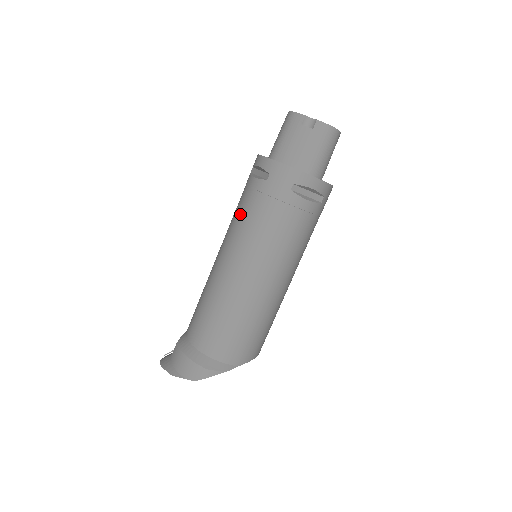
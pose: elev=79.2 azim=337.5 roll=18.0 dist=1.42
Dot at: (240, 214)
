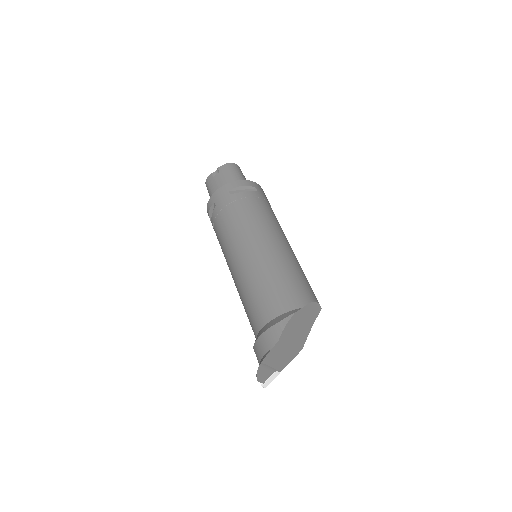
Dot at: (220, 238)
